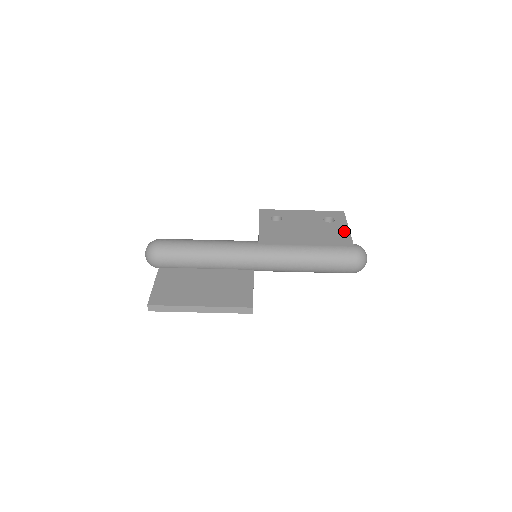
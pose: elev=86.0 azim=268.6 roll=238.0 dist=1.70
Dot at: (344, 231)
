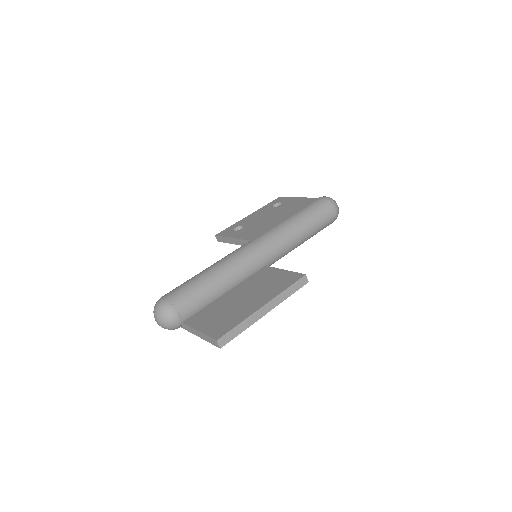
Dot at: (299, 200)
